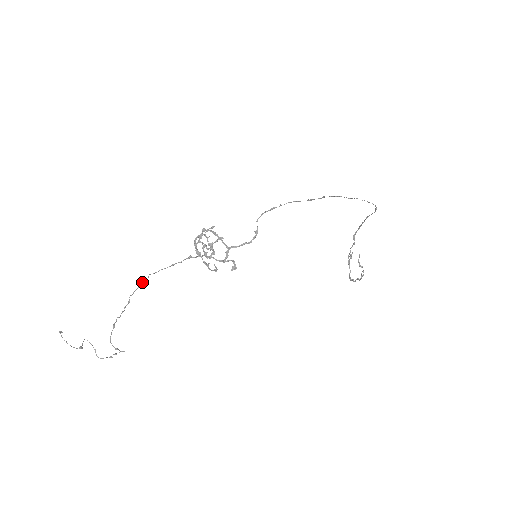
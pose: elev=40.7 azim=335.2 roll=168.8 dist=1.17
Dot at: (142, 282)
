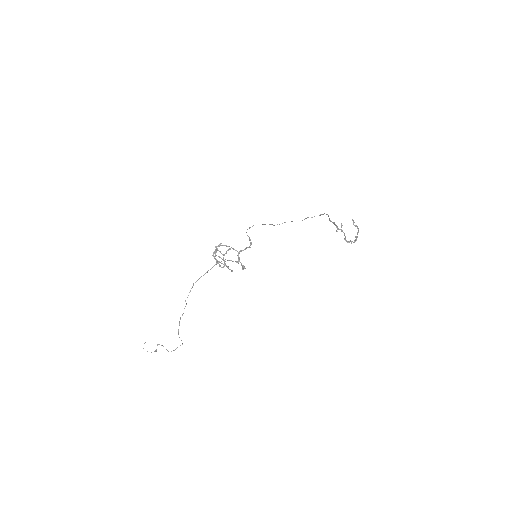
Dot at: (190, 290)
